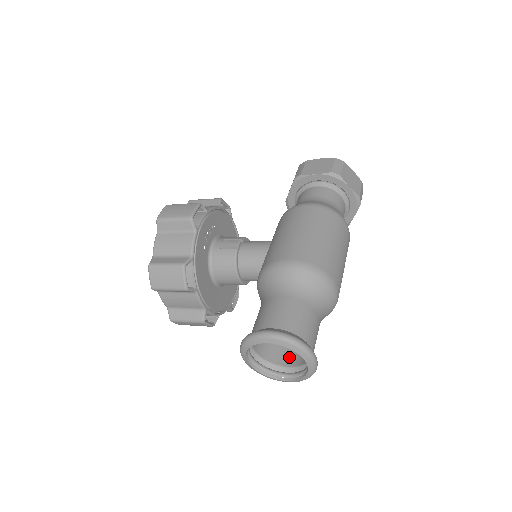
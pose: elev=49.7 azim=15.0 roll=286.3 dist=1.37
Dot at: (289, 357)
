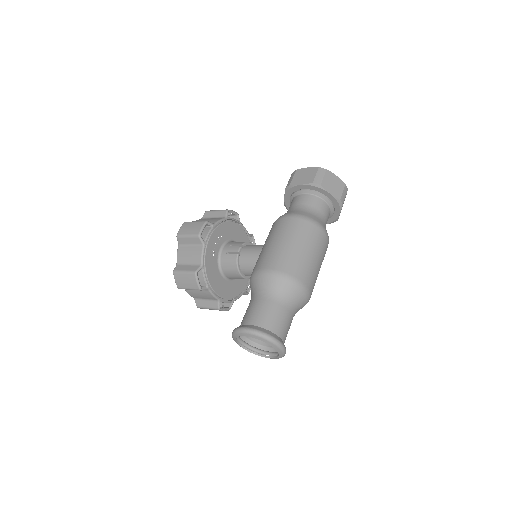
Dot at: occluded
